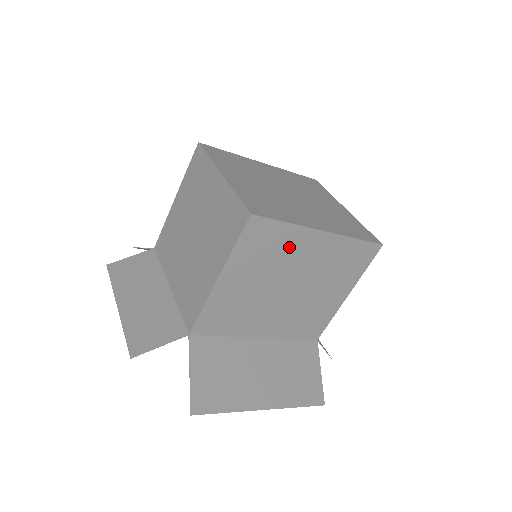
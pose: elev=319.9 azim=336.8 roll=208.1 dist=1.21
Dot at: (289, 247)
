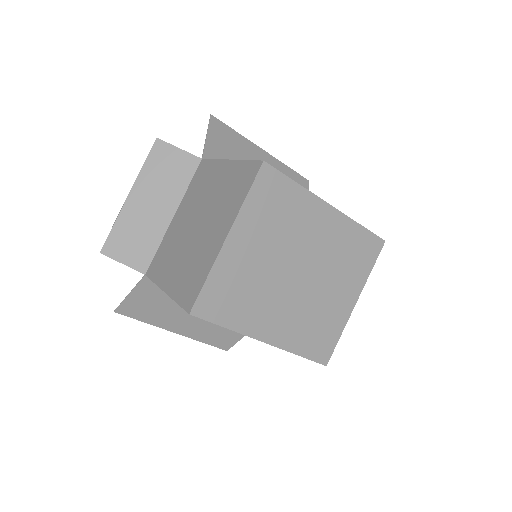
Dot at: occluded
